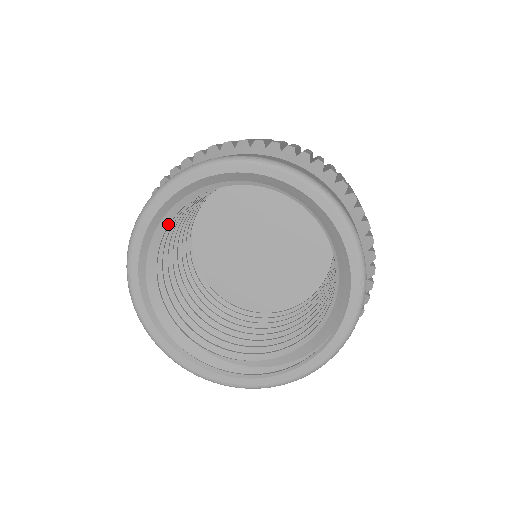
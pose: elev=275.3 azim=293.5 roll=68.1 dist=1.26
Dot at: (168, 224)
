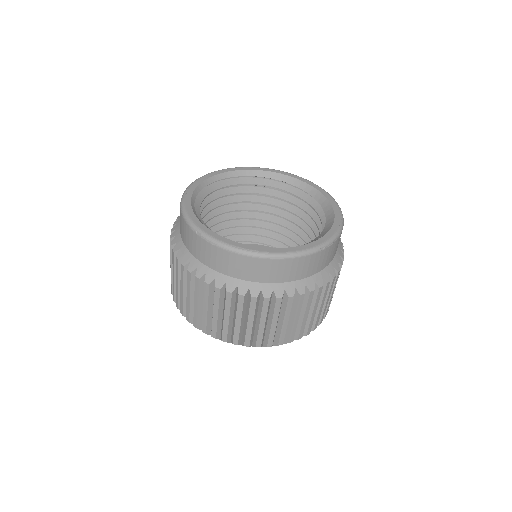
Dot at: (217, 189)
